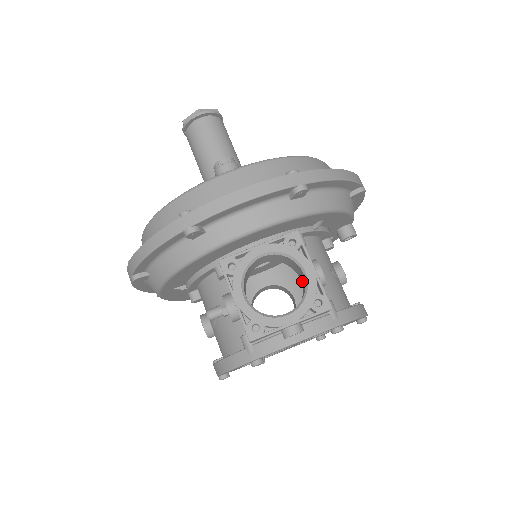
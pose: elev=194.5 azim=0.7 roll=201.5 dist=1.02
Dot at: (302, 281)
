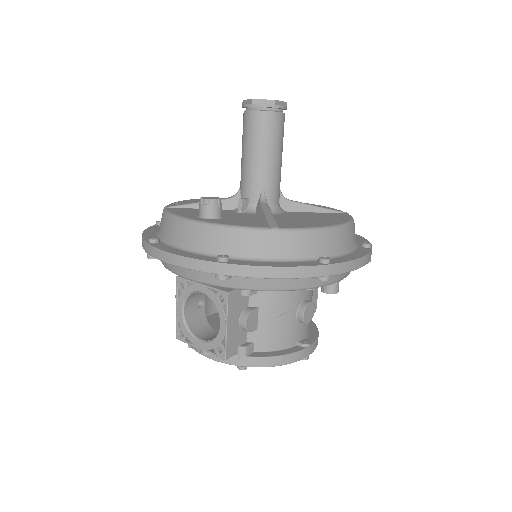
Dot at: occluded
